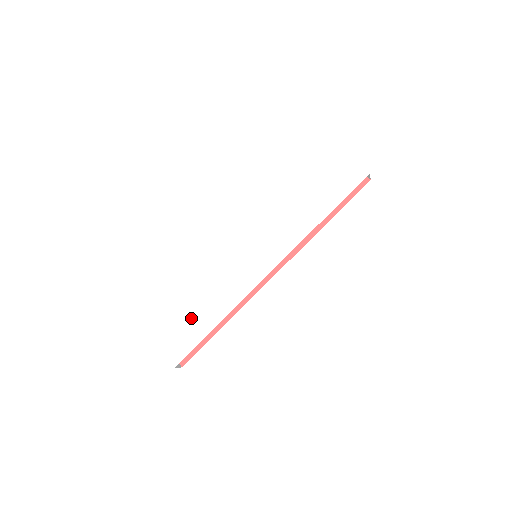
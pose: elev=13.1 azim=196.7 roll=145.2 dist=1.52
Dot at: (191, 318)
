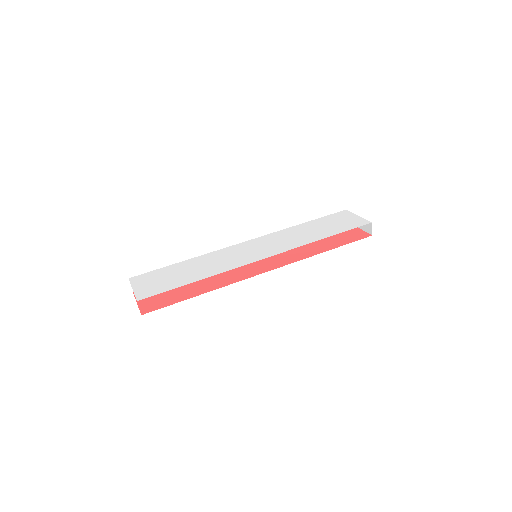
Dot at: (175, 275)
